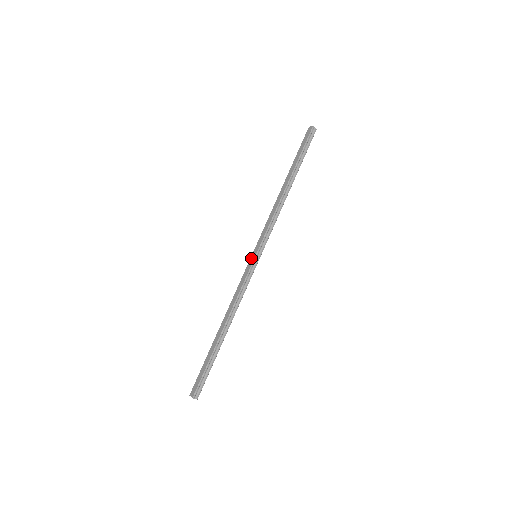
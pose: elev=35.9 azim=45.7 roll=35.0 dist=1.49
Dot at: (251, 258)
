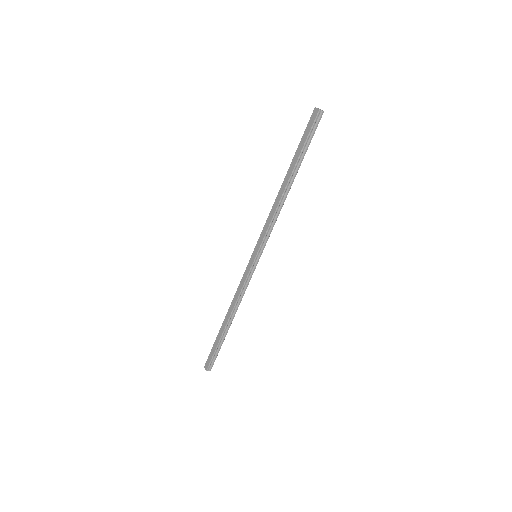
Dot at: (251, 258)
